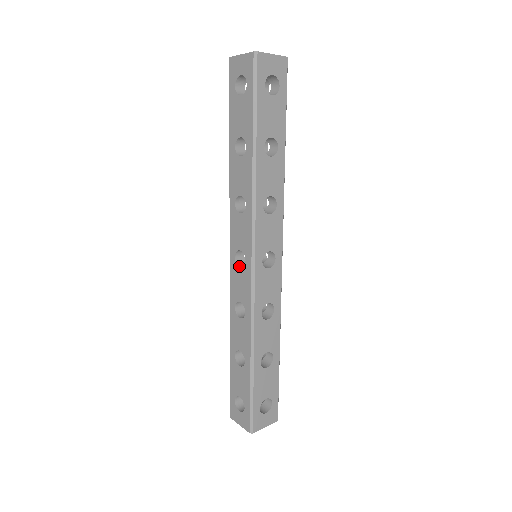
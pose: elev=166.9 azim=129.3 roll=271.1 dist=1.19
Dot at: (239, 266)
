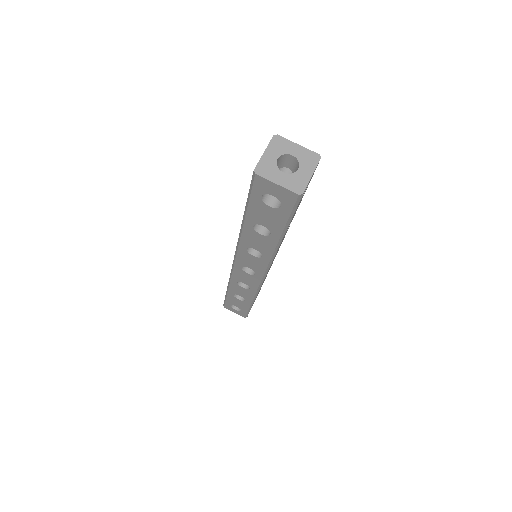
Dot at: (246, 272)
